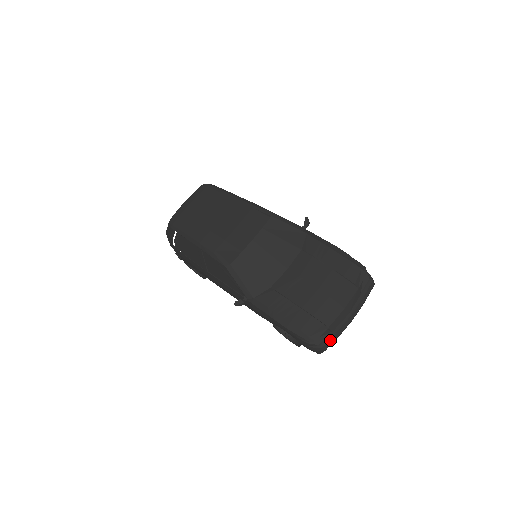
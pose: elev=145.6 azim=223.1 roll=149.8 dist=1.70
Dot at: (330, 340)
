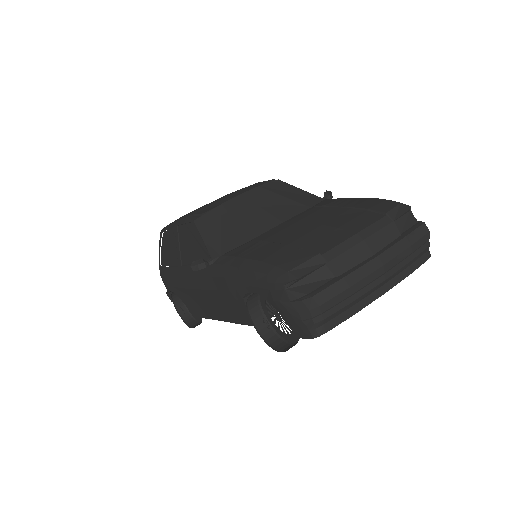
Dot at: (331, 288)
